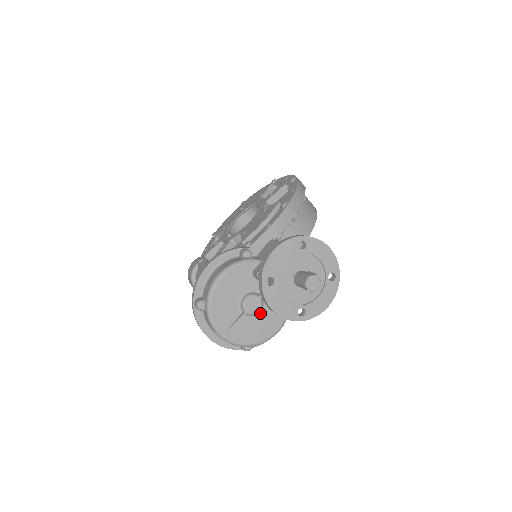
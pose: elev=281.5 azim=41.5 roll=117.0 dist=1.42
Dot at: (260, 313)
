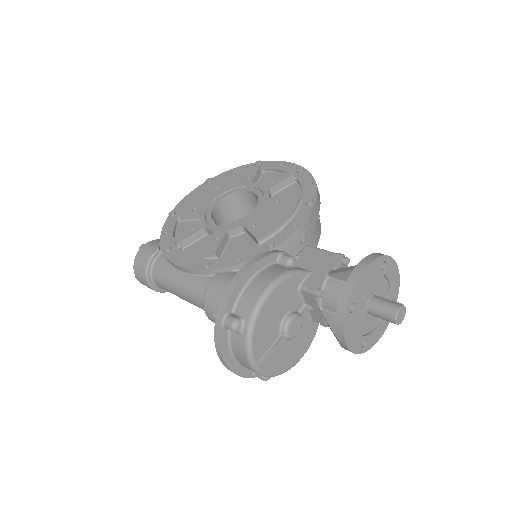
Dot at: occluded
